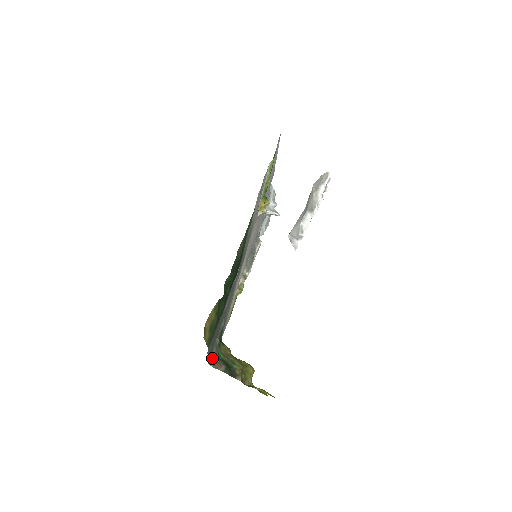
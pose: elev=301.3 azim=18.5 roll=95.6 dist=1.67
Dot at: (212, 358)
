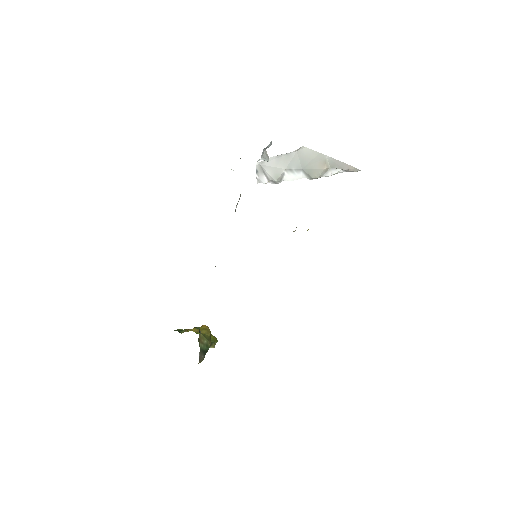
Dot at: occluded
